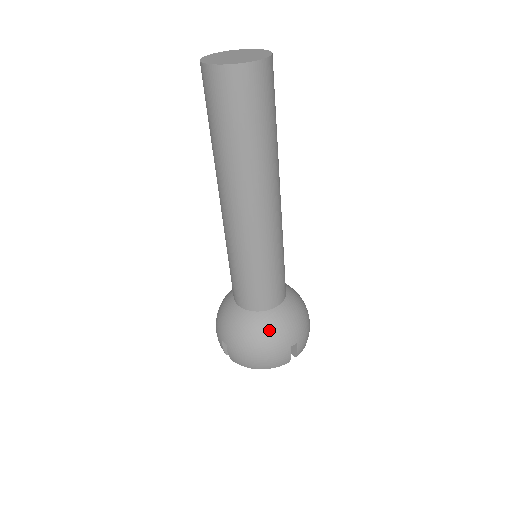
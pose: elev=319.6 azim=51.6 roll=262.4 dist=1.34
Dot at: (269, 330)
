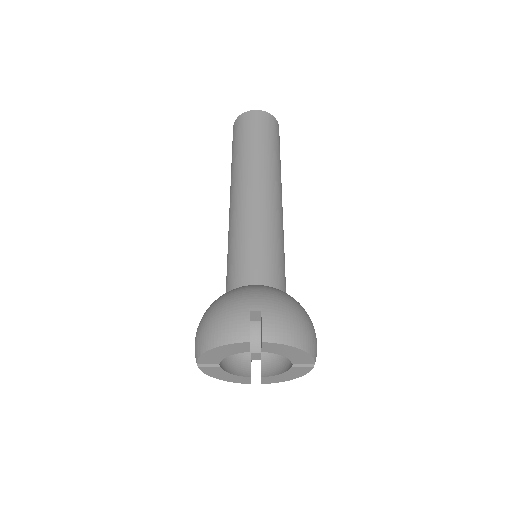
Dot at: (233, 293)
